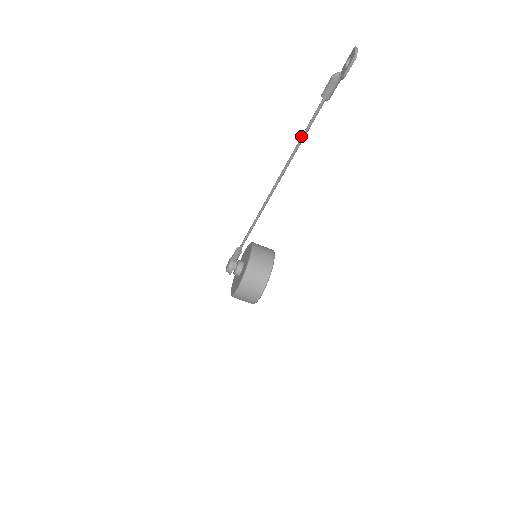
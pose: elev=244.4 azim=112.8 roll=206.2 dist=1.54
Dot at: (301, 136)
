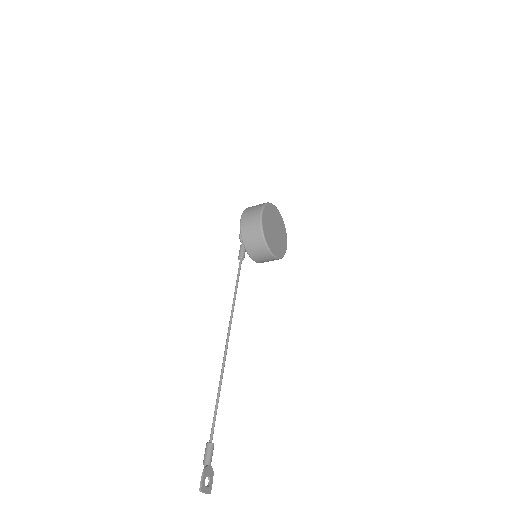
Dot at: (216, 400)
